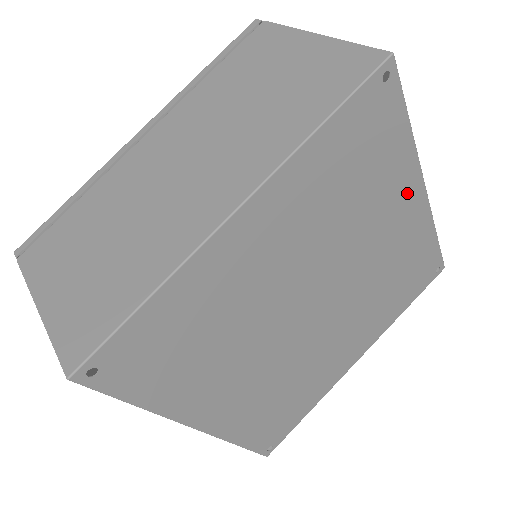
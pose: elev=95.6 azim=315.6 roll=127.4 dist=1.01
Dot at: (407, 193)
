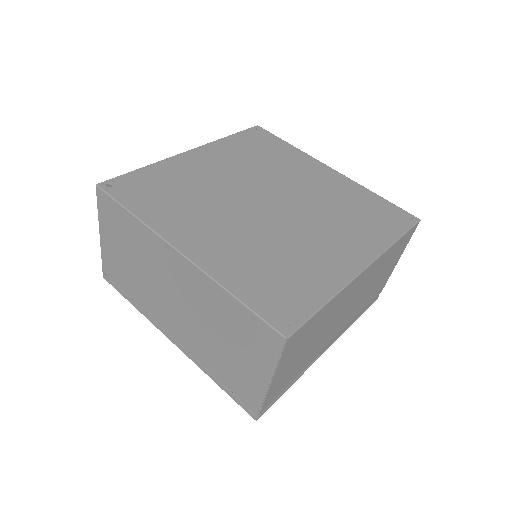
Dot at: (314, 166)
